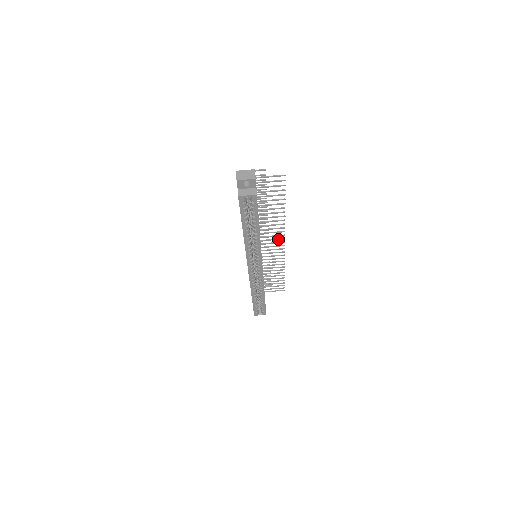
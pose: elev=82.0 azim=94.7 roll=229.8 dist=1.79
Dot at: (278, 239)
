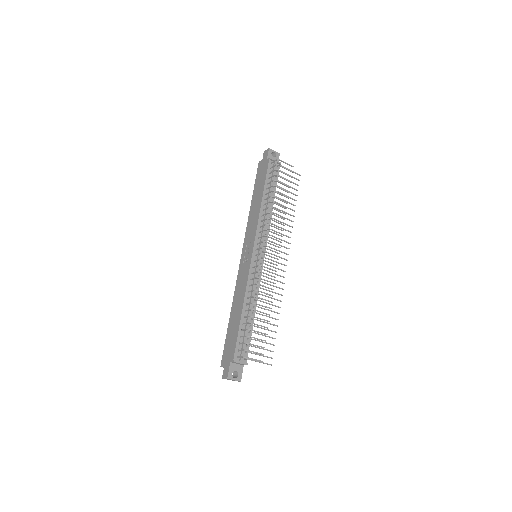
Dot at: occluded
